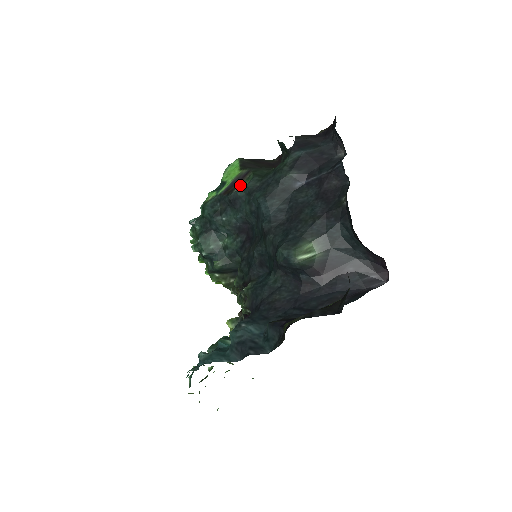
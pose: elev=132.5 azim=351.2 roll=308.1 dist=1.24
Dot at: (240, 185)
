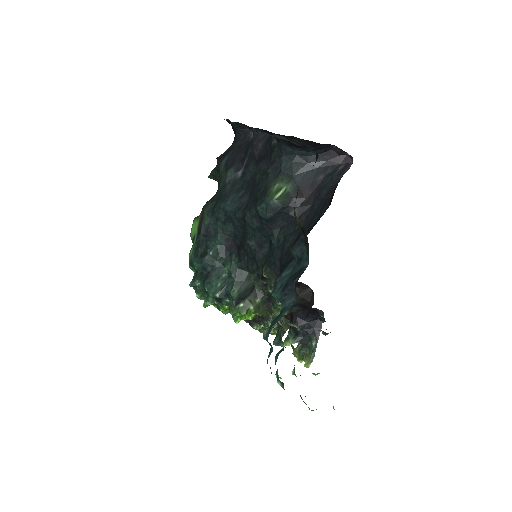
Dot at: (203, 218)
